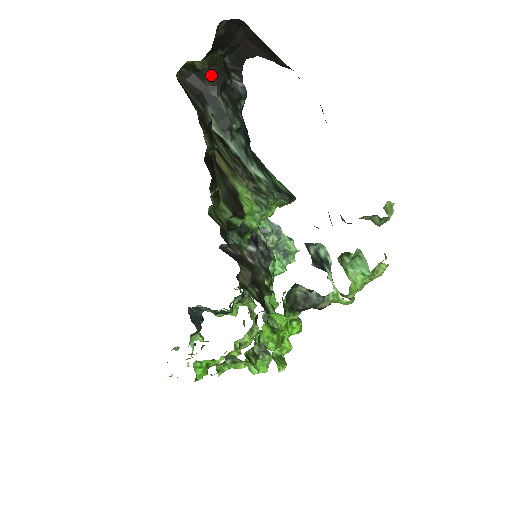
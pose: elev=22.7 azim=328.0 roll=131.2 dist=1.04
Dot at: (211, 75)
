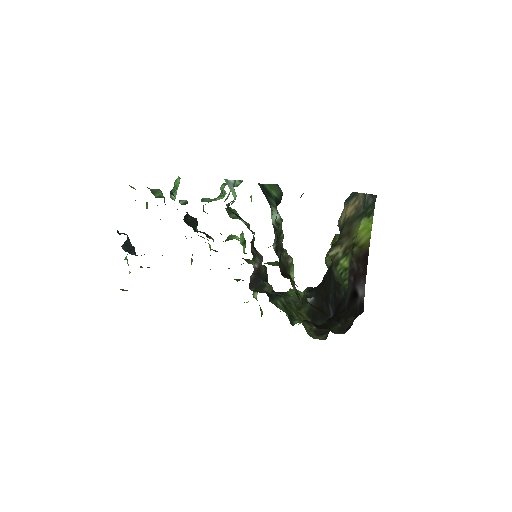
Dot at: occluded
